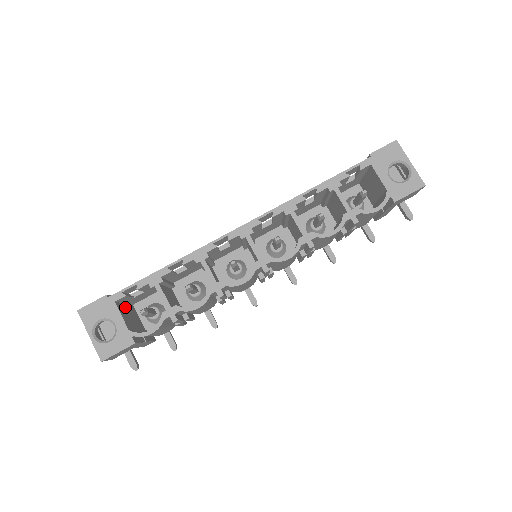
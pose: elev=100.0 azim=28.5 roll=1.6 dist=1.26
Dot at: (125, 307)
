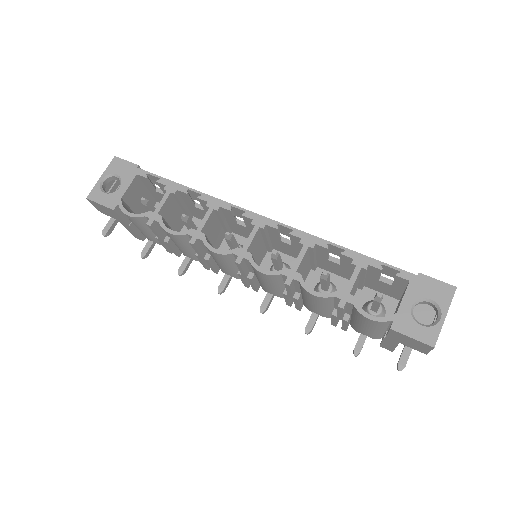
Dot at: (144, 190)
